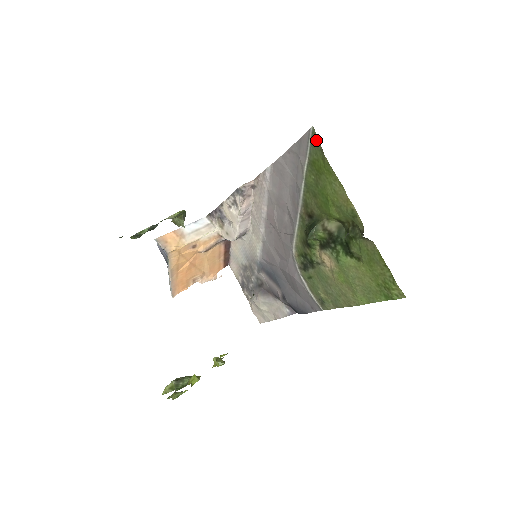
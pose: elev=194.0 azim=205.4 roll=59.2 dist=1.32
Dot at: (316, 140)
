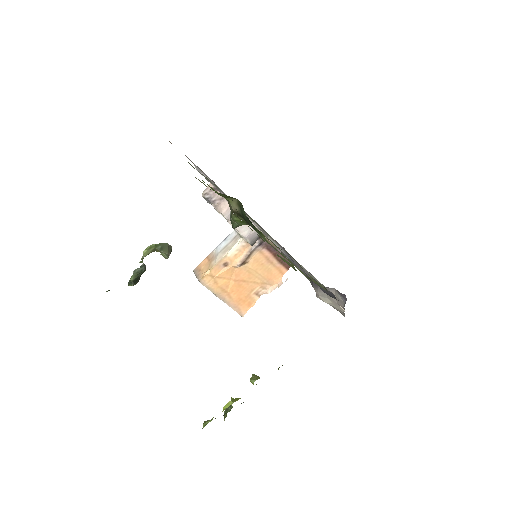
Dot at: occluded
